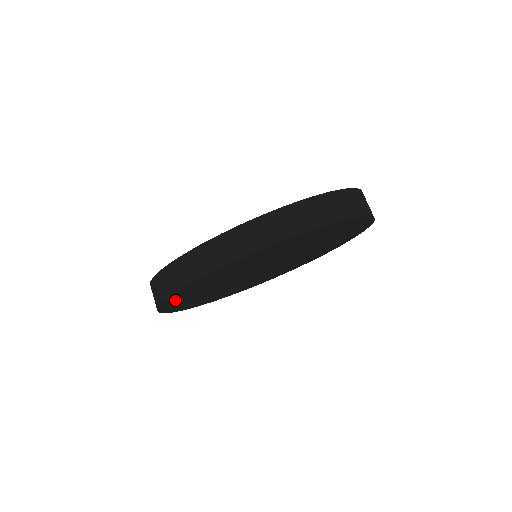
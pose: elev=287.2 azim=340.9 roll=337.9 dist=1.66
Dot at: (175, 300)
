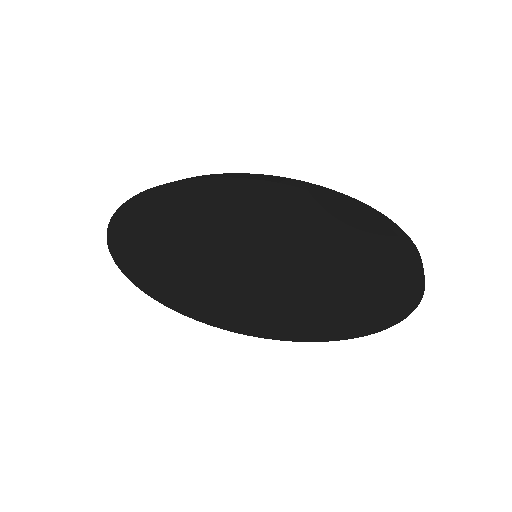
Dot at: (143, 212)
